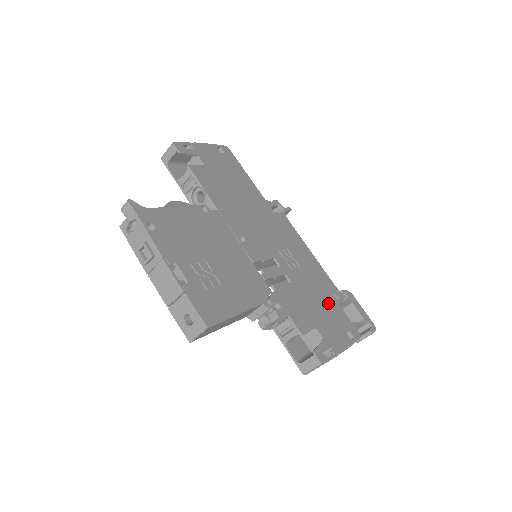
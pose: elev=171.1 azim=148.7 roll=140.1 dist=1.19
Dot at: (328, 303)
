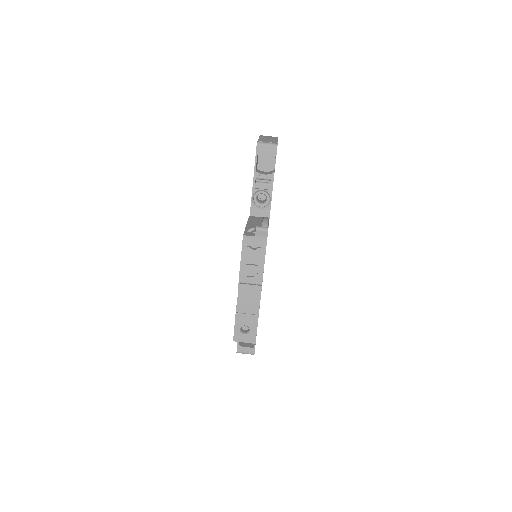
Dot at: occluded
